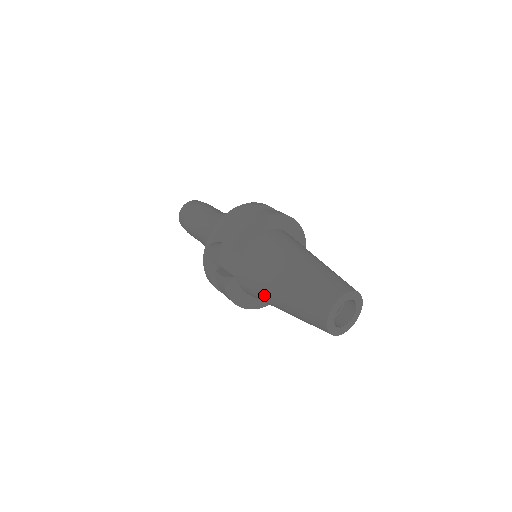
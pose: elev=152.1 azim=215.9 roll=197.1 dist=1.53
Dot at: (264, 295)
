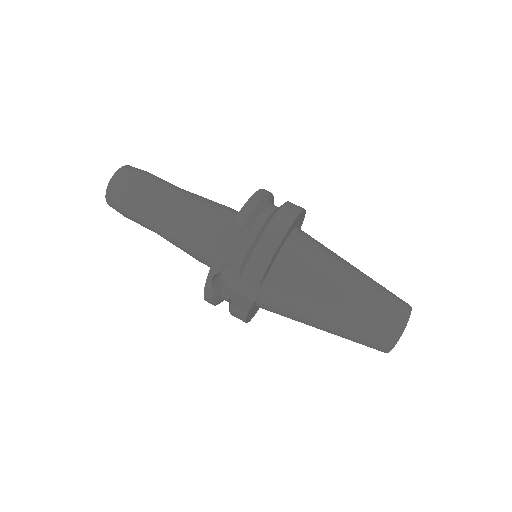
Dot at: (298, 320)
